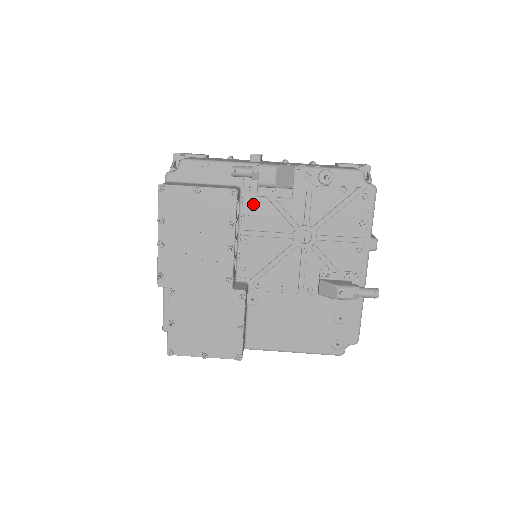
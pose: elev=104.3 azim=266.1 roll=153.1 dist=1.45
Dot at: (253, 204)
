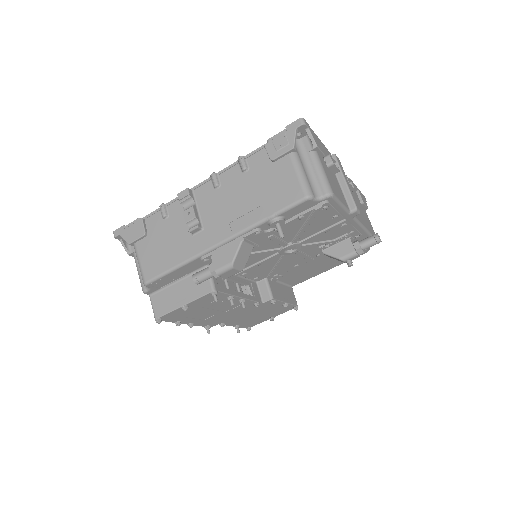
Dot at: occluded
